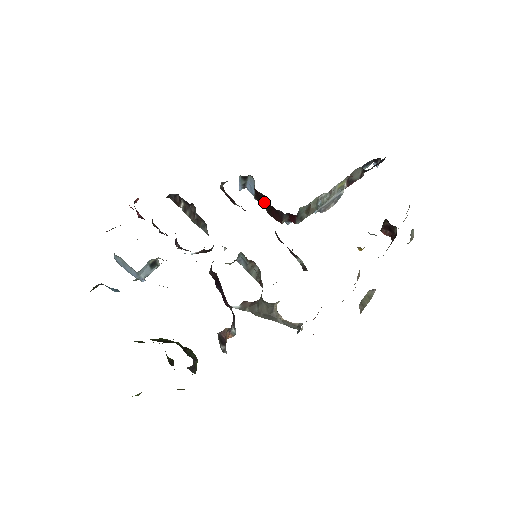
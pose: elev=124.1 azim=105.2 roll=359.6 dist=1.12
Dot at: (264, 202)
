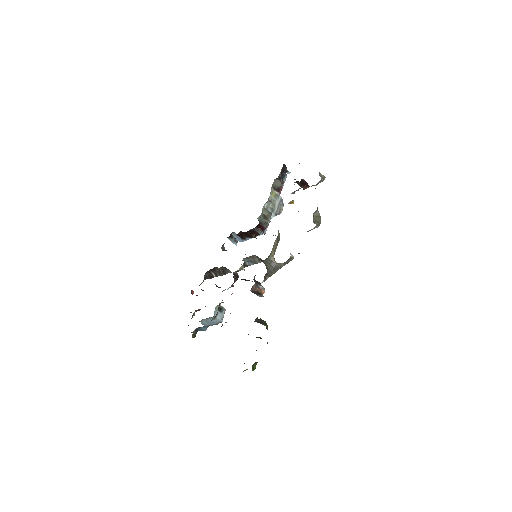
Dot at: (245, 235)
